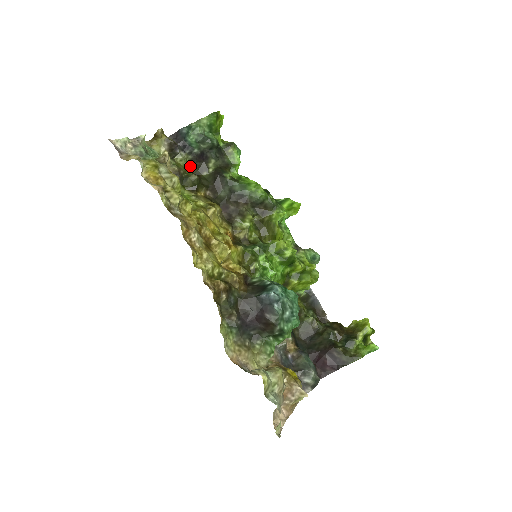
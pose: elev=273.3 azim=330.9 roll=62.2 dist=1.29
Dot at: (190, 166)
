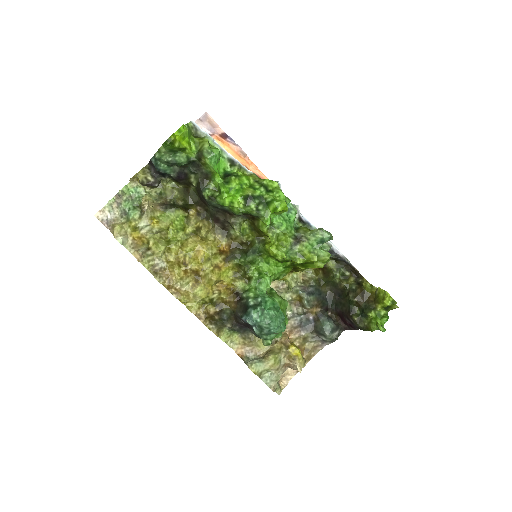
Dot at: (177, 183)
